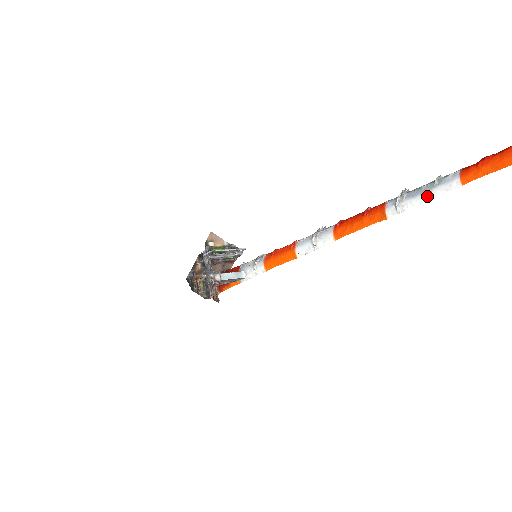
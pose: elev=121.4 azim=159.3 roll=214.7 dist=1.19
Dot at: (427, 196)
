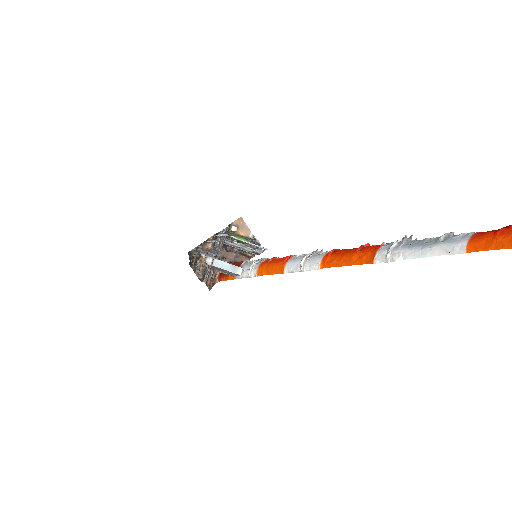
Dot at: (423, 252)
